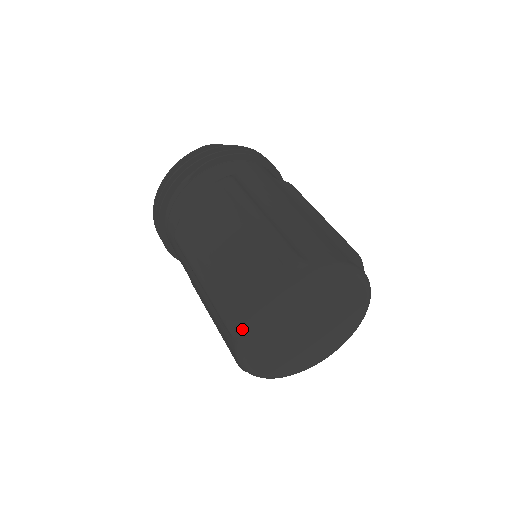
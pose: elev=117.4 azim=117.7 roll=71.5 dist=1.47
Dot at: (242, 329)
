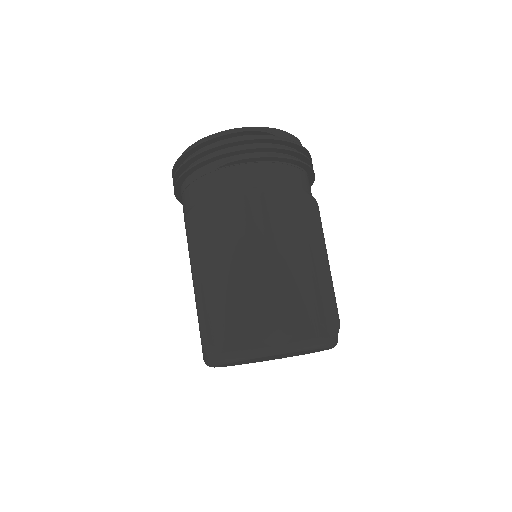
Dot at: (214, 358)
